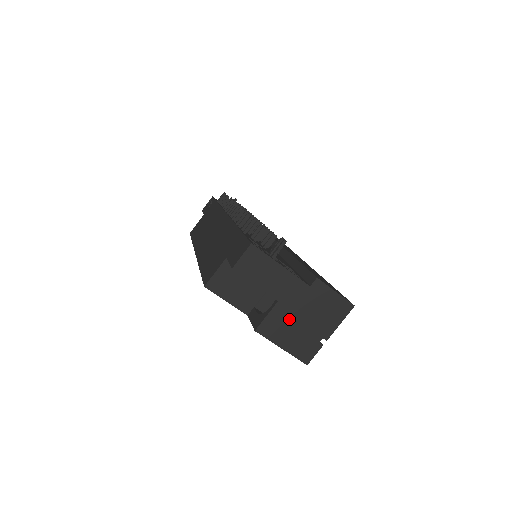
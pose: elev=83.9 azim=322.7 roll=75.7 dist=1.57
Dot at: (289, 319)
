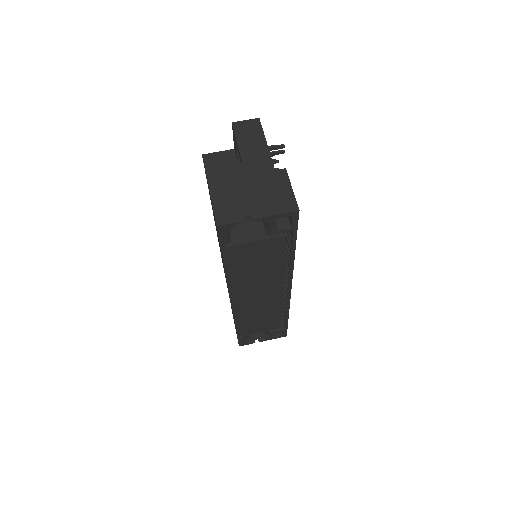
Dot at: (238, 180)
